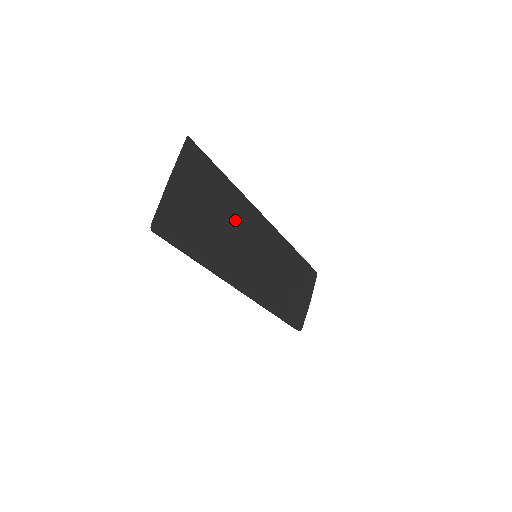
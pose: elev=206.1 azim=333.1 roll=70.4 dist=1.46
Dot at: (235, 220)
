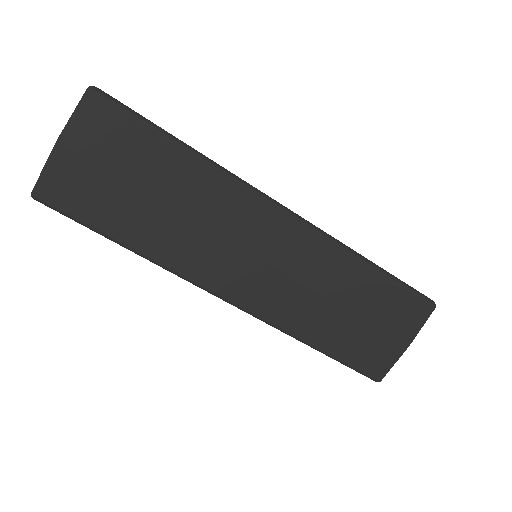
Dot at: (198, 201)
